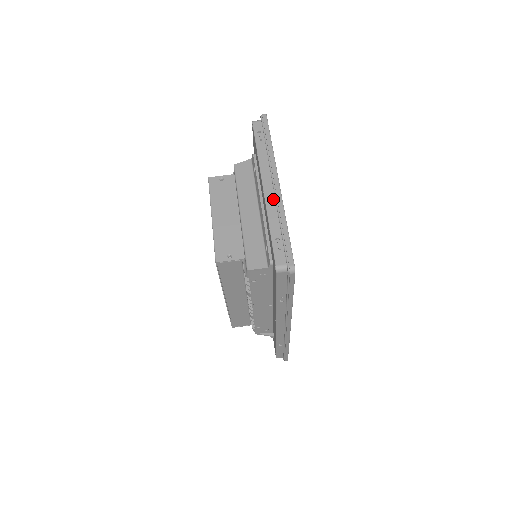
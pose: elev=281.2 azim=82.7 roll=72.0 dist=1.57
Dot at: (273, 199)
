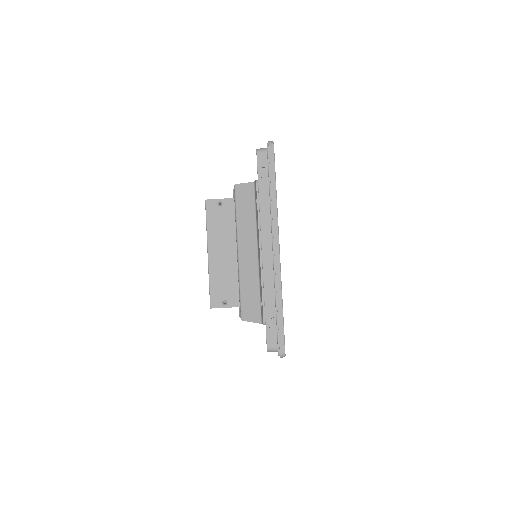
Dot at: (271, 266)
